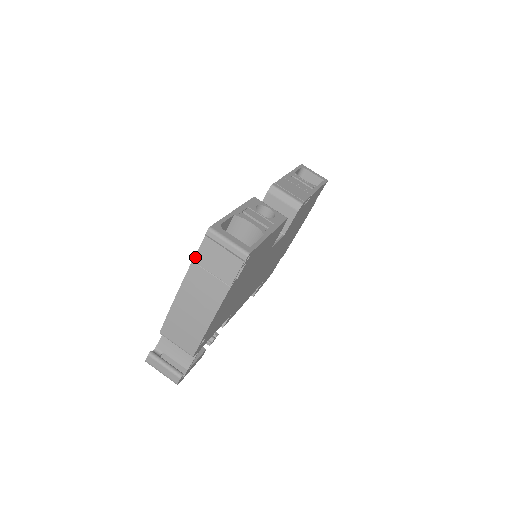
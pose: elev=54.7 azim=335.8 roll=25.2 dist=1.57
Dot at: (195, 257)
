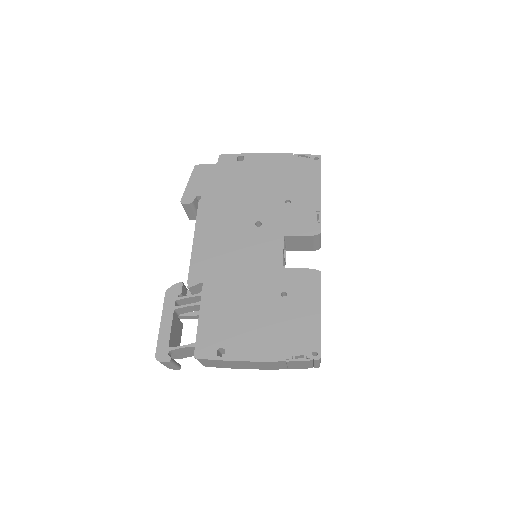
Dot at: (291, 362)
